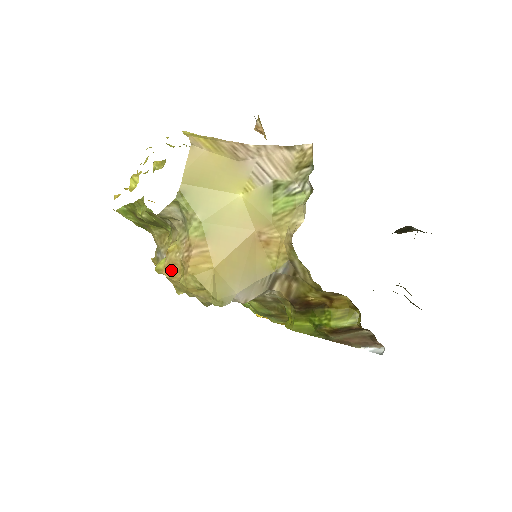
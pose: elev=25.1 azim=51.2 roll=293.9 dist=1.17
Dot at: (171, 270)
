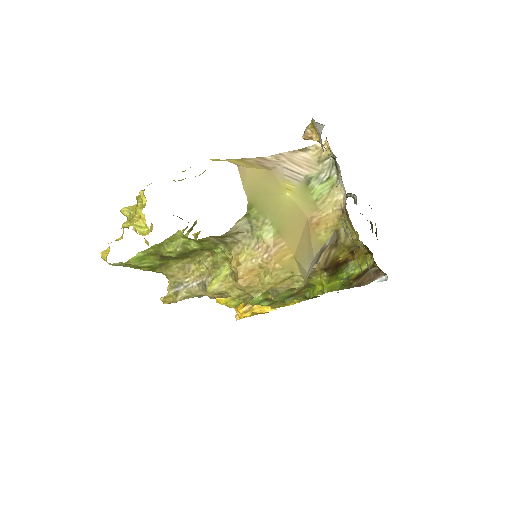
Dot at: (248, 278)
